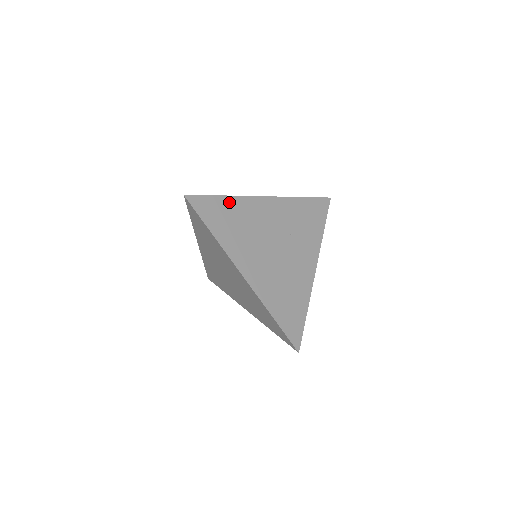
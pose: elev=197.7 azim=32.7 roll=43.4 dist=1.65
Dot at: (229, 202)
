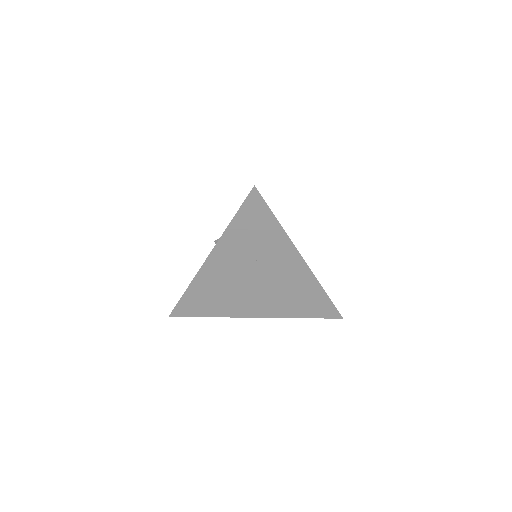
Dot at: (192, 292)
